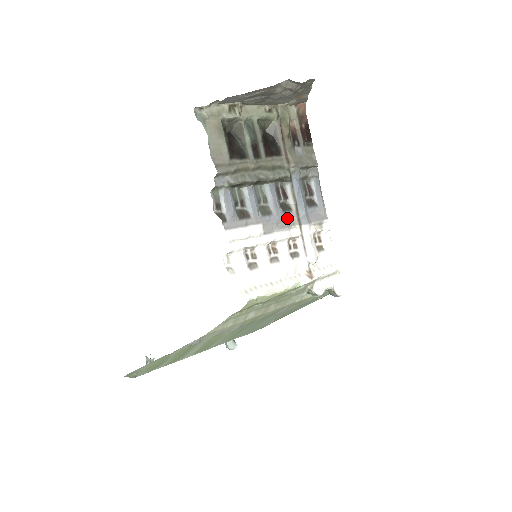
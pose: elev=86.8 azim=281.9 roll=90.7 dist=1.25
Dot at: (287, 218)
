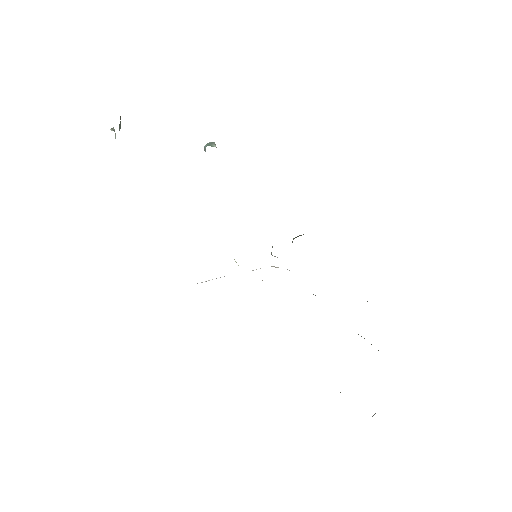
Dot at: occluded
